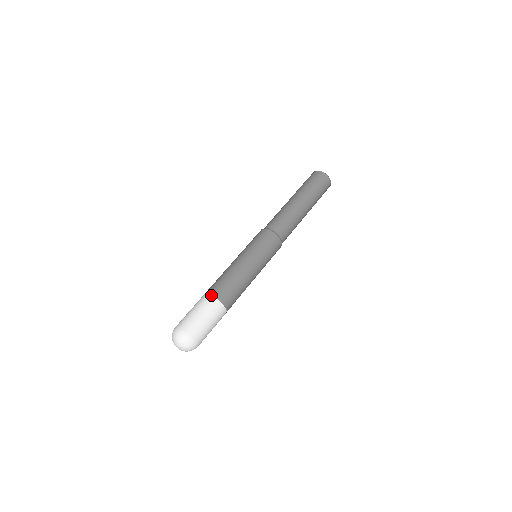
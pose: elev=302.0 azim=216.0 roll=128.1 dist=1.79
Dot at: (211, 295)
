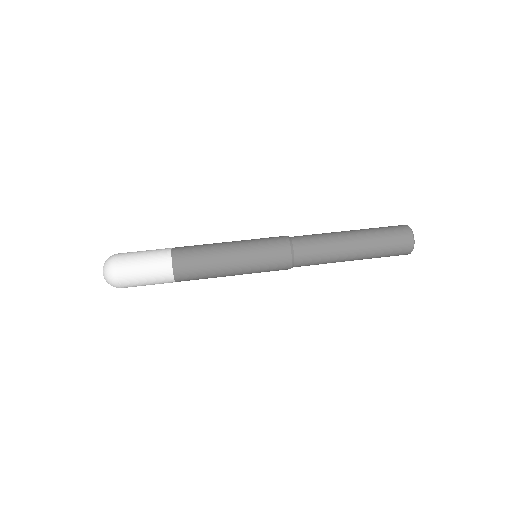
Dot at: occluded
